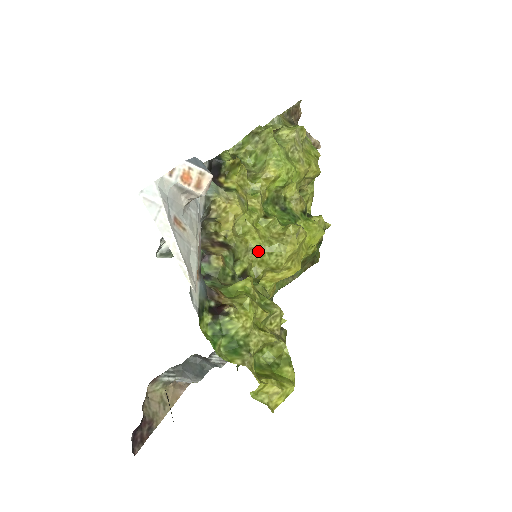
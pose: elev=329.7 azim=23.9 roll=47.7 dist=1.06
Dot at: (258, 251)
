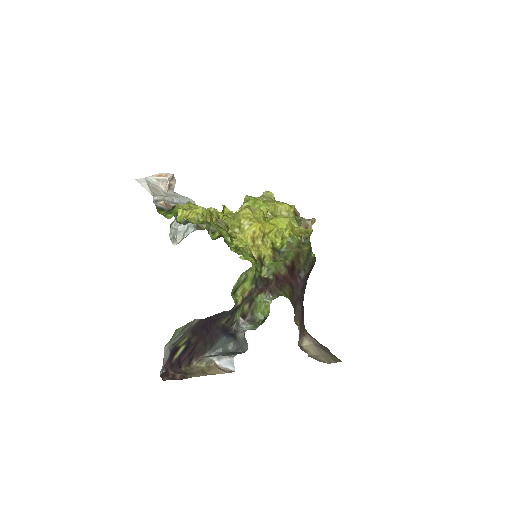
Dot at: (227, 221)
